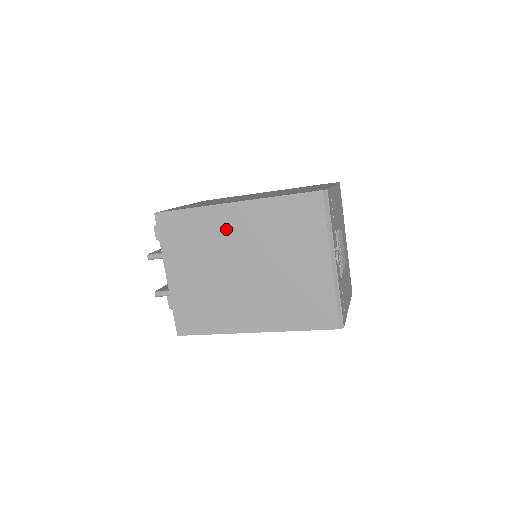
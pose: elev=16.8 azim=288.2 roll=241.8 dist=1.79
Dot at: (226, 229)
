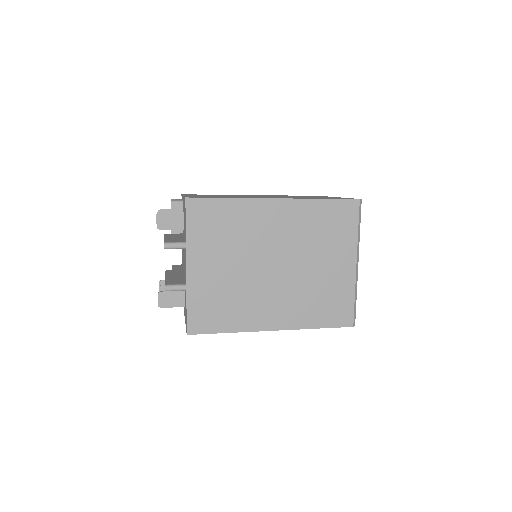
Dot at: (264, 224)
